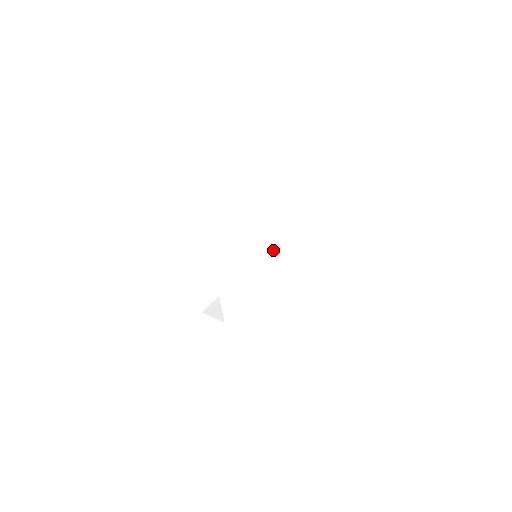
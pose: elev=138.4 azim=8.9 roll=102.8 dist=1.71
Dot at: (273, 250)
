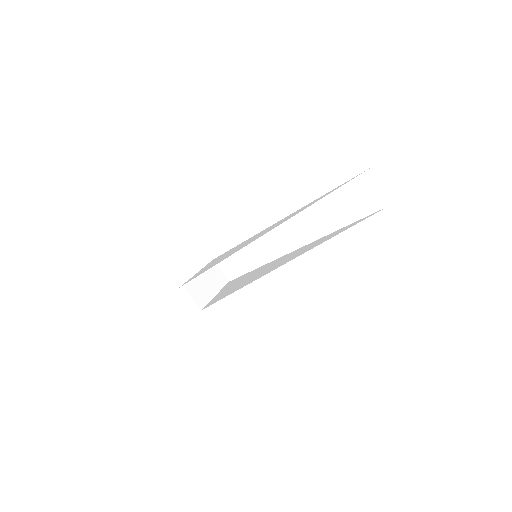
Dot at: (277, 260)
